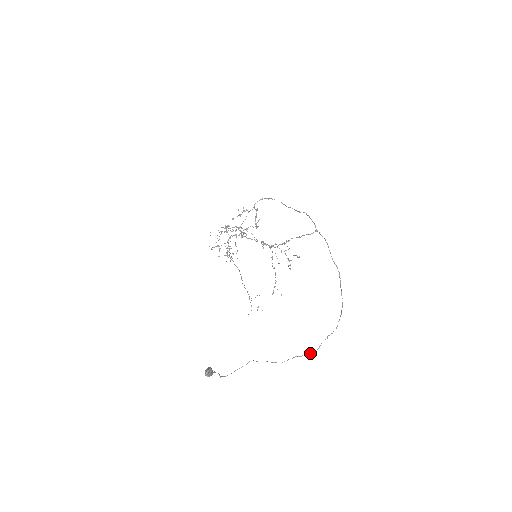
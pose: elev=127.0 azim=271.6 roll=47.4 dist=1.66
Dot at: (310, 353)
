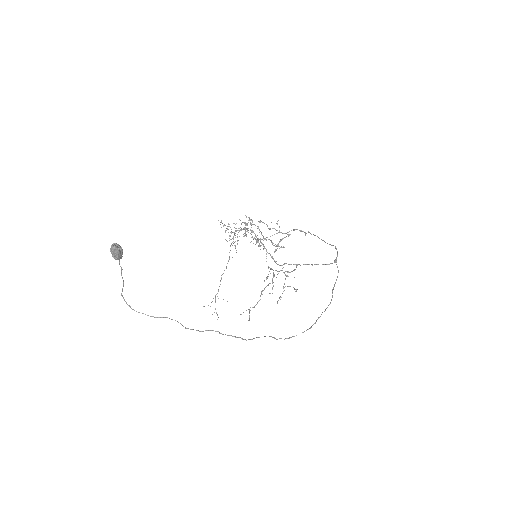
Dot at: (236, 337)
